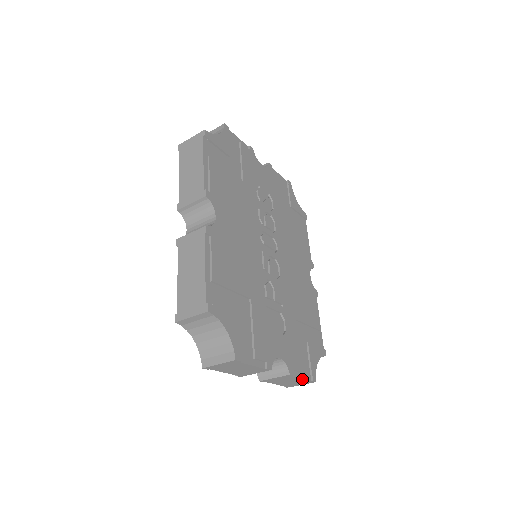
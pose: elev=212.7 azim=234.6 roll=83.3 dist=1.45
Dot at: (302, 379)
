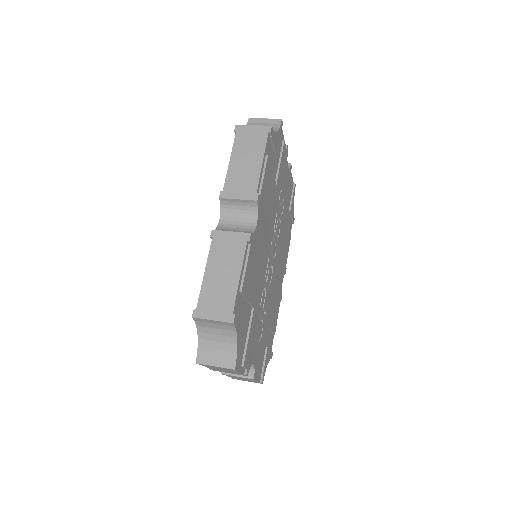
Dot at: (256, 381)
